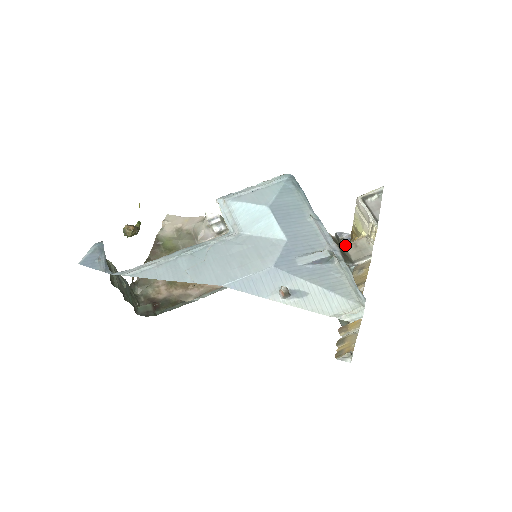
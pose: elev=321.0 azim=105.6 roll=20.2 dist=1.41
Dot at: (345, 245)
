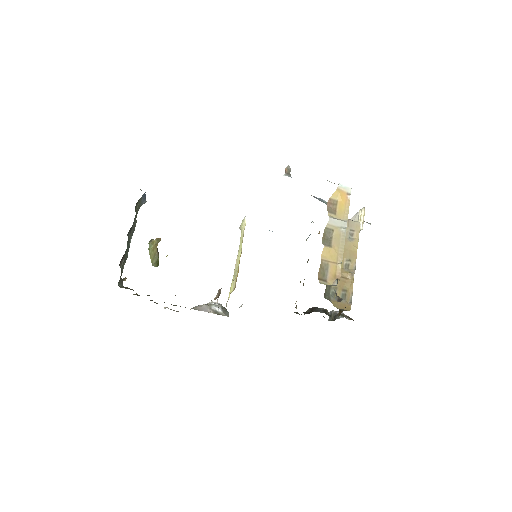
Dot at: occluded
